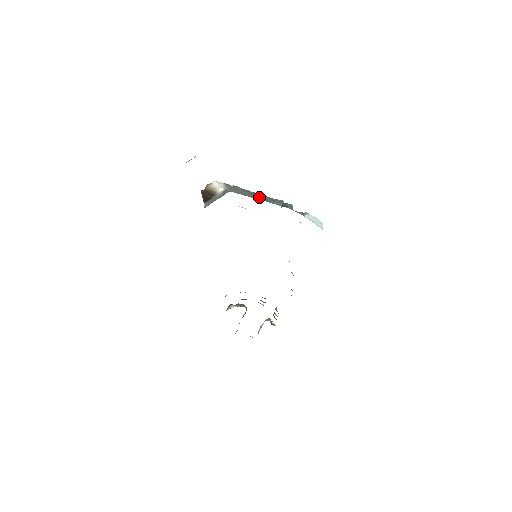
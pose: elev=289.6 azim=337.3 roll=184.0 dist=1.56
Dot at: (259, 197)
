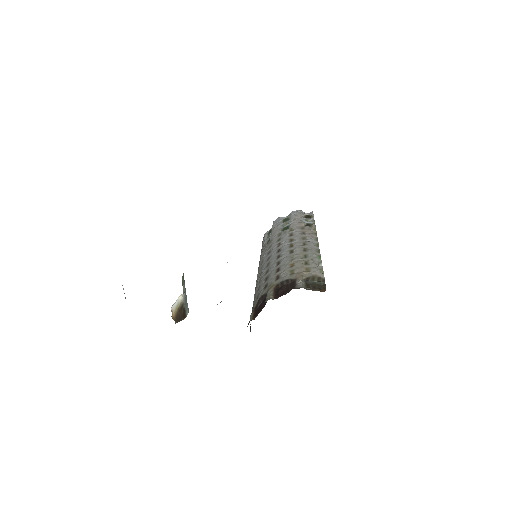
Dot at: occluded
